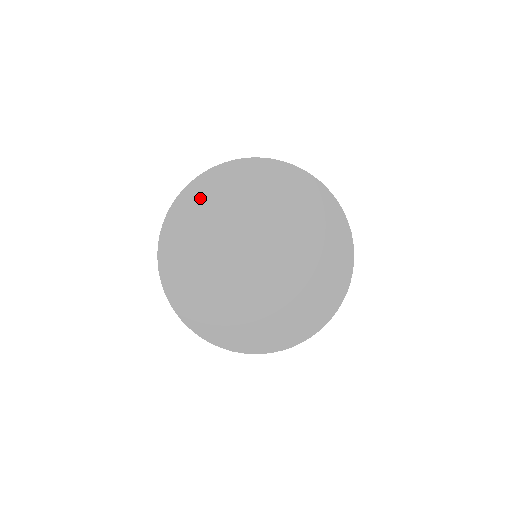
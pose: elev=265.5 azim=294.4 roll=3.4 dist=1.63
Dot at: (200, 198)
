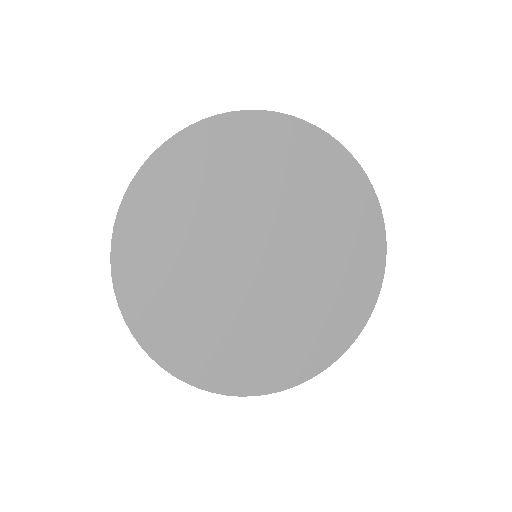
Dot at: (140, 263)
